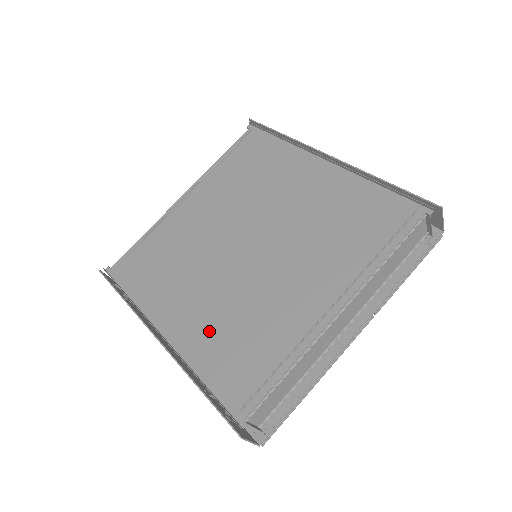
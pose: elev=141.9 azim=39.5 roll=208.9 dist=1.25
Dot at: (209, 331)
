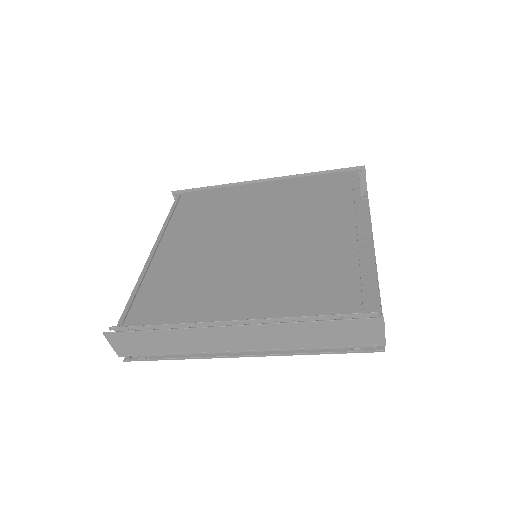
Dot at: (279, 292)
